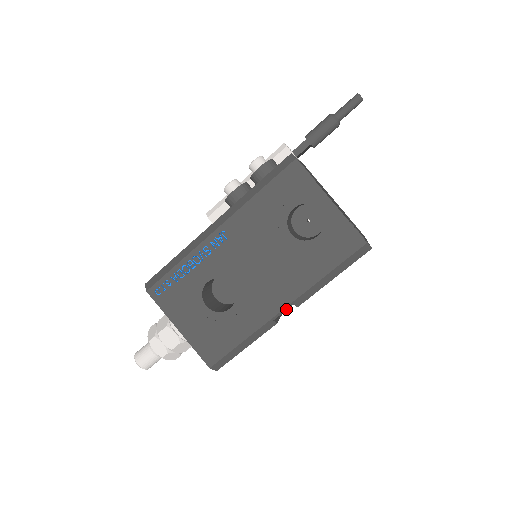
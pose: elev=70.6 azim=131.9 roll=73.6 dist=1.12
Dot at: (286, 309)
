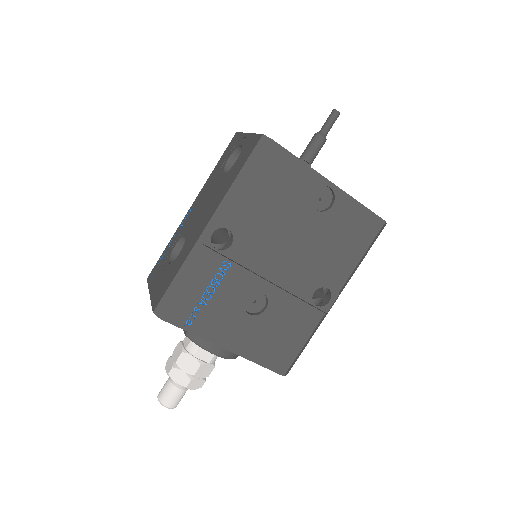
Dot at: (209, 226)
